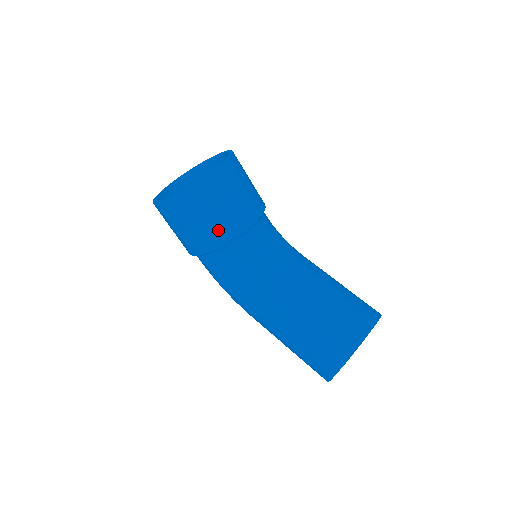
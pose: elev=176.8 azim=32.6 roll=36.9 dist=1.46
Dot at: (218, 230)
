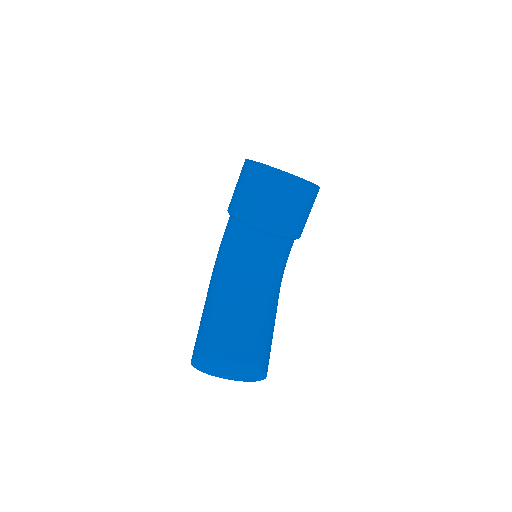
Dot at: (252, 210)
